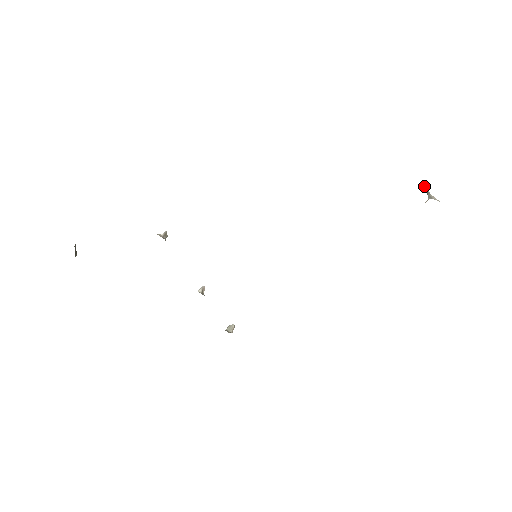
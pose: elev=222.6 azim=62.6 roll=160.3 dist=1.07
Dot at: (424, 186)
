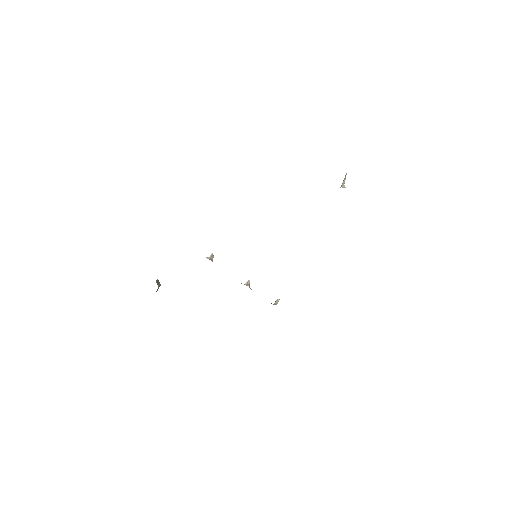
Dot at: (345, 176)
